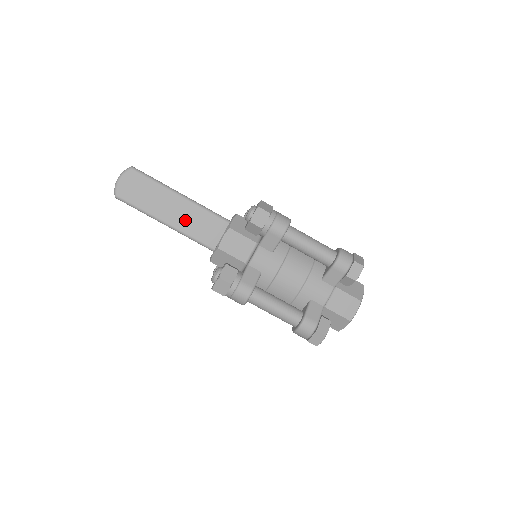
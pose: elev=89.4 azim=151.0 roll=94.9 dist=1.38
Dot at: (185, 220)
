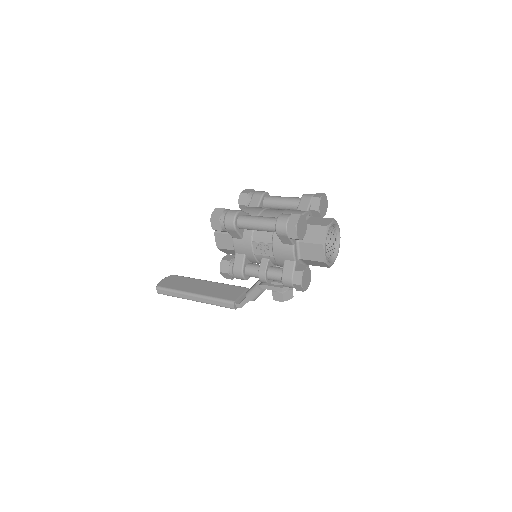
Dot at: (207, 290)
